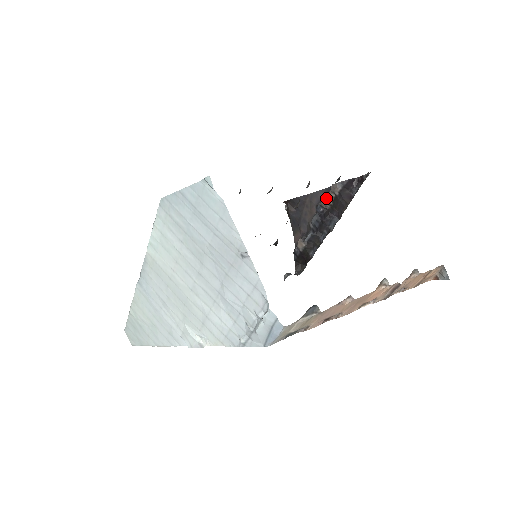
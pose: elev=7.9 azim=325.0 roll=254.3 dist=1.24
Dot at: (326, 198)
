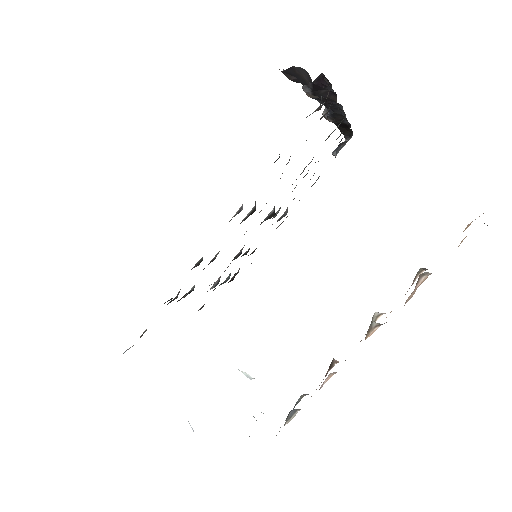
Dot at: (307, 94)
